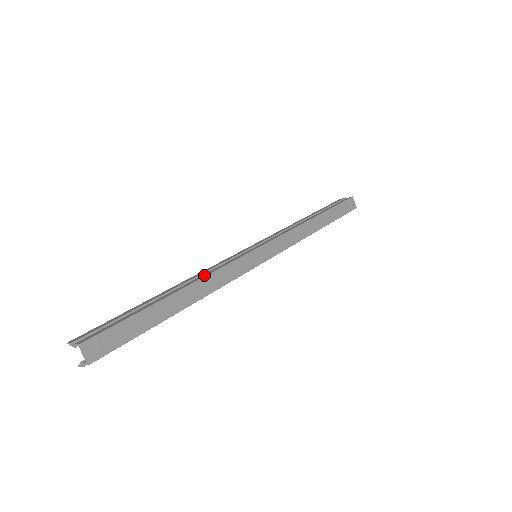
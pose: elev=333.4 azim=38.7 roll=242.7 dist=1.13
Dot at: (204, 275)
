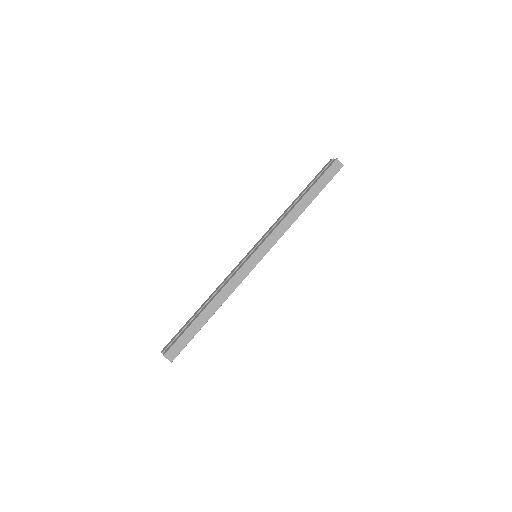
Dot at: (220, 289)
